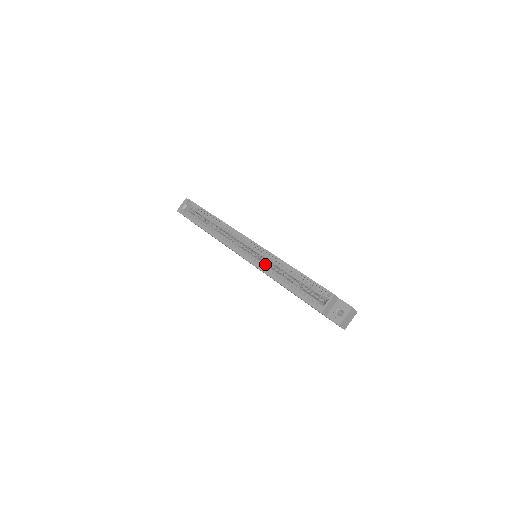
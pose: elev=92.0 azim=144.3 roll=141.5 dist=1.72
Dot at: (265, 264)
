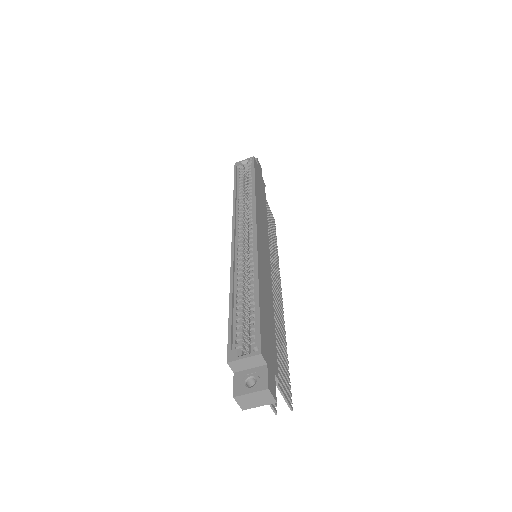
Dot at: (242, 264)
